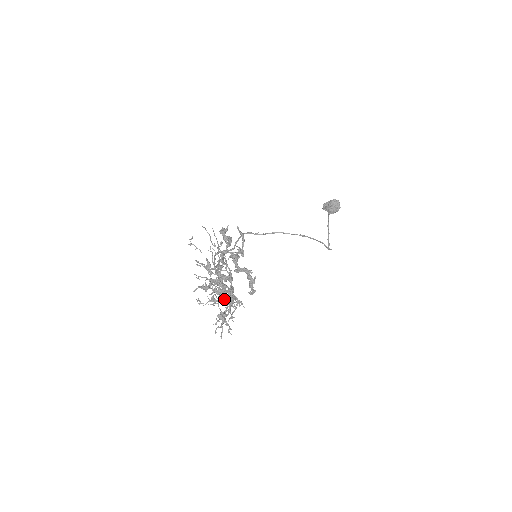
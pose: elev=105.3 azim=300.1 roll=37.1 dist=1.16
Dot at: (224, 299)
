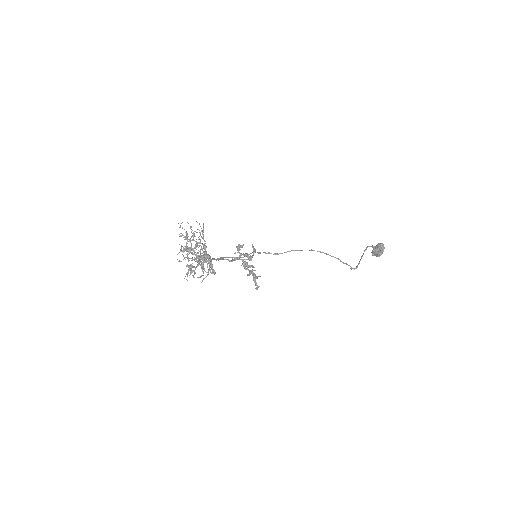
Dot at: (196, 258)
